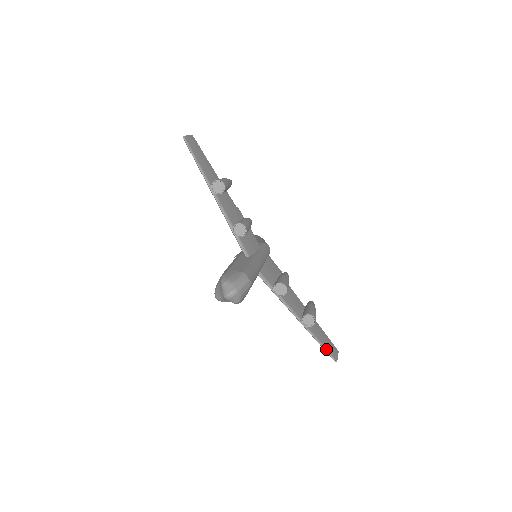
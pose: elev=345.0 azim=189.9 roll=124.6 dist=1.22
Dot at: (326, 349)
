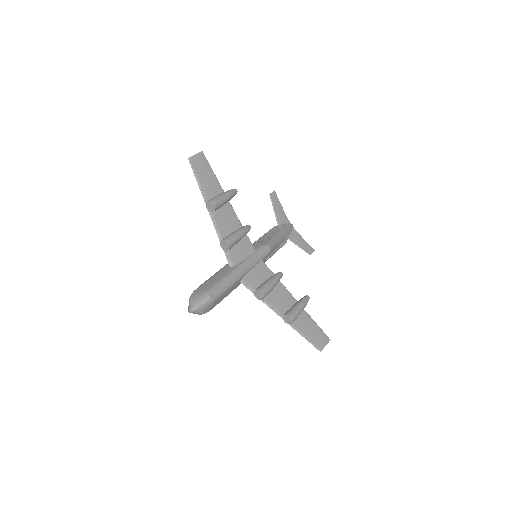
Dot at: (310, 341)
